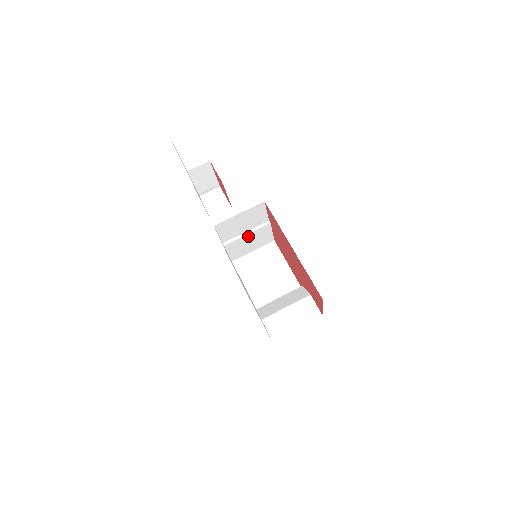
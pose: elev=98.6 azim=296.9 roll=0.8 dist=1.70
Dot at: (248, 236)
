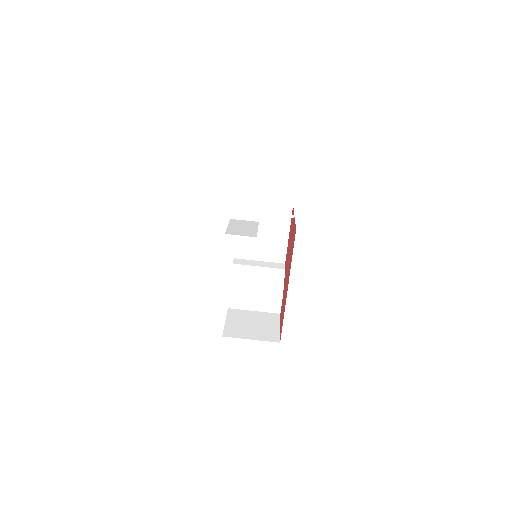
Dot at: (265, 213)
